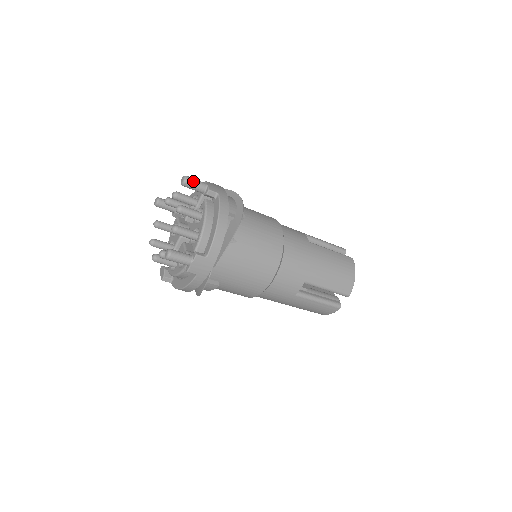
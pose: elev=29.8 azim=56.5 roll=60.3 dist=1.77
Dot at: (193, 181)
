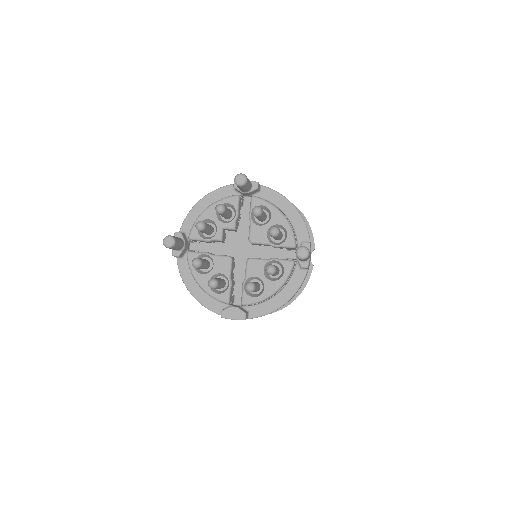
Dot at: occluded
